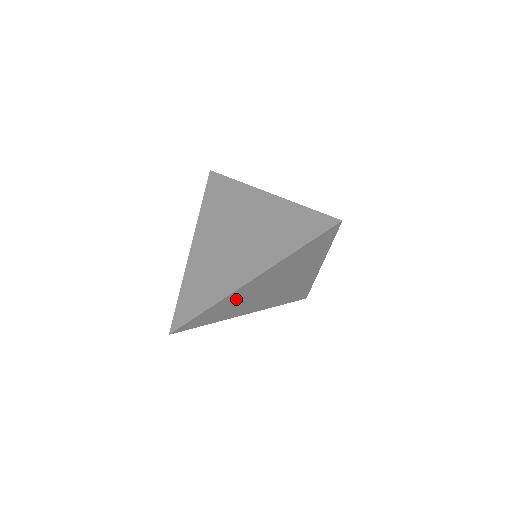
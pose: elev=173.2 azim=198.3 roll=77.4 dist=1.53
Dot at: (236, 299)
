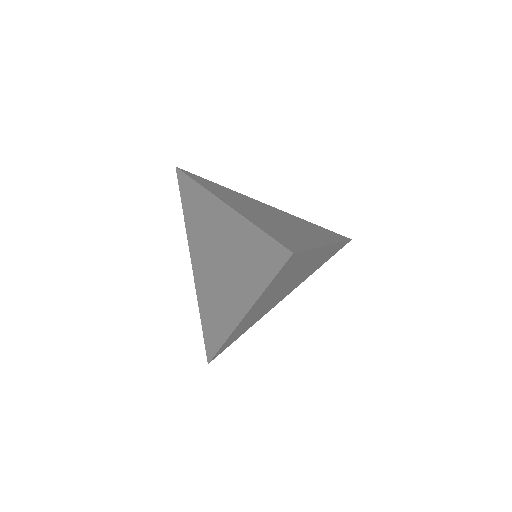
Dot at: (247, 321)
